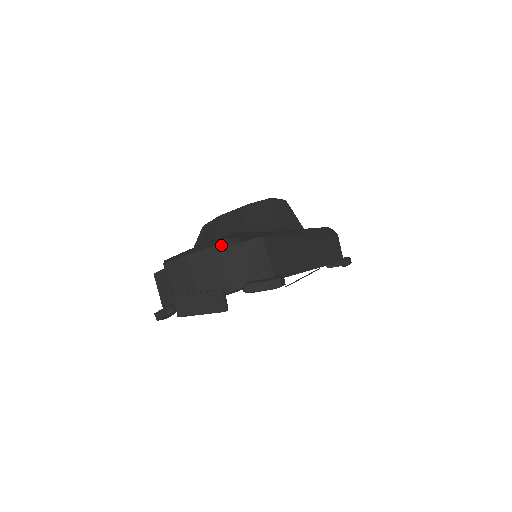
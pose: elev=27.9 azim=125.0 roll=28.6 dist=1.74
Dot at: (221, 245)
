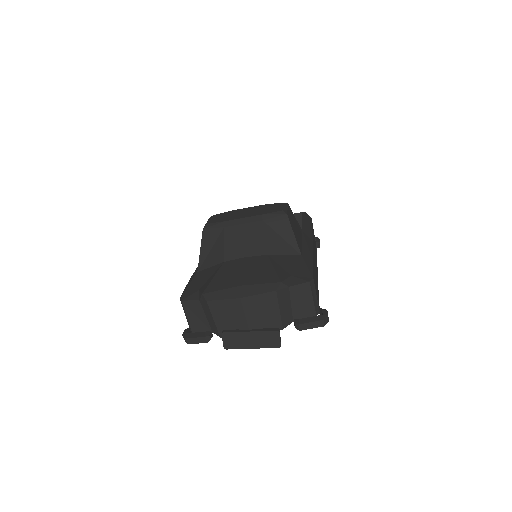
Dot at: (279, 290)
